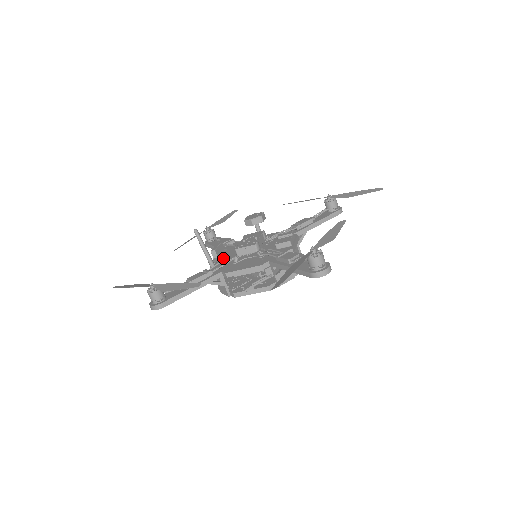
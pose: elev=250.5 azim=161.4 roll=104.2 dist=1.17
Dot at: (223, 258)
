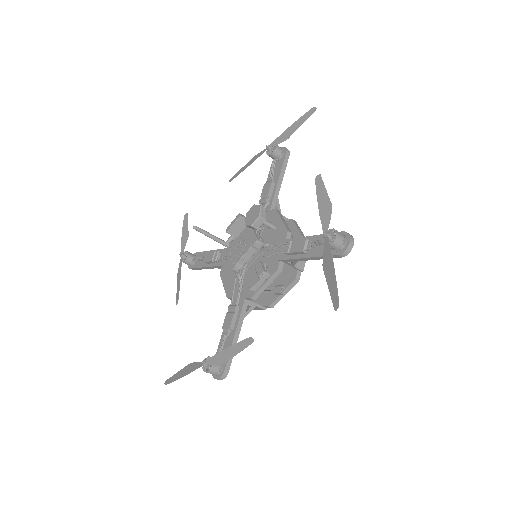
Dot at: (241, 234)
